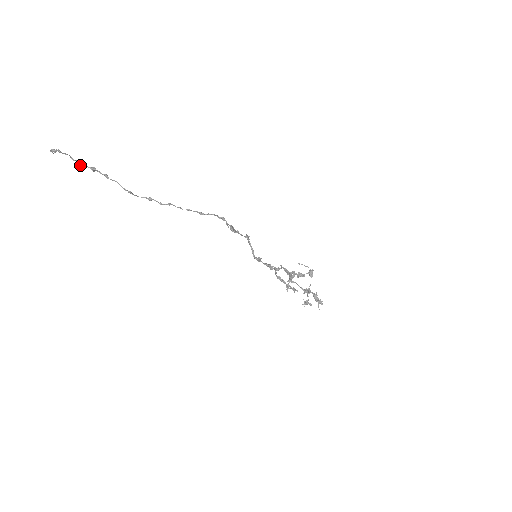
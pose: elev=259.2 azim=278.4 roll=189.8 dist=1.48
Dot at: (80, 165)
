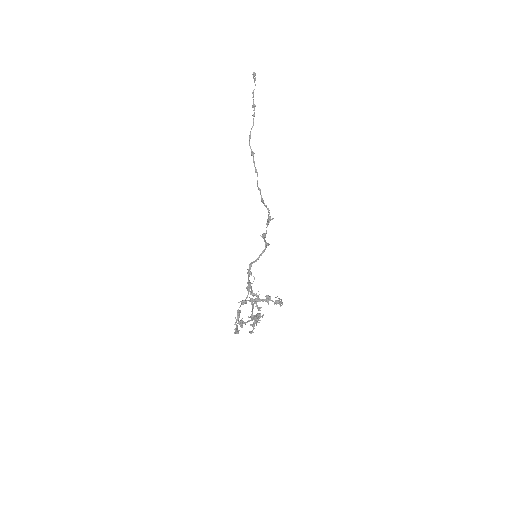
Dot at: (252, 97)
